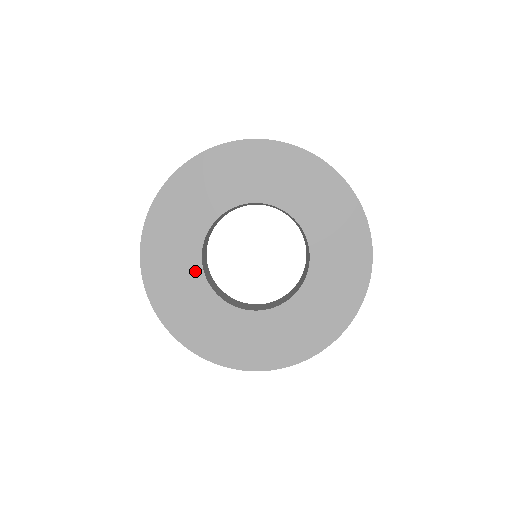
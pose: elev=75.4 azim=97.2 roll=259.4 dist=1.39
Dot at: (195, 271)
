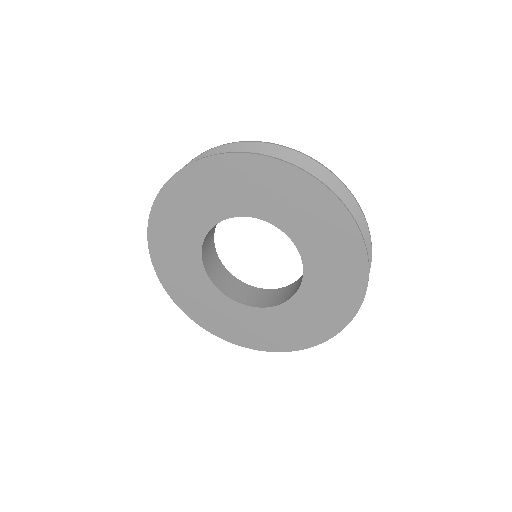
Dot at: (201, 277)
